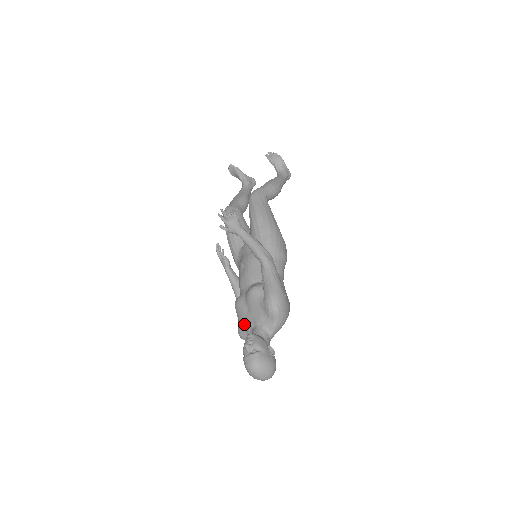
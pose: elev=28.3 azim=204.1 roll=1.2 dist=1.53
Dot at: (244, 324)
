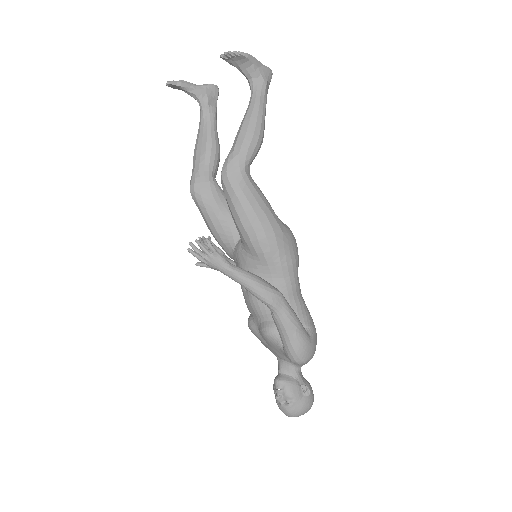
Dot at: (266, 346)
